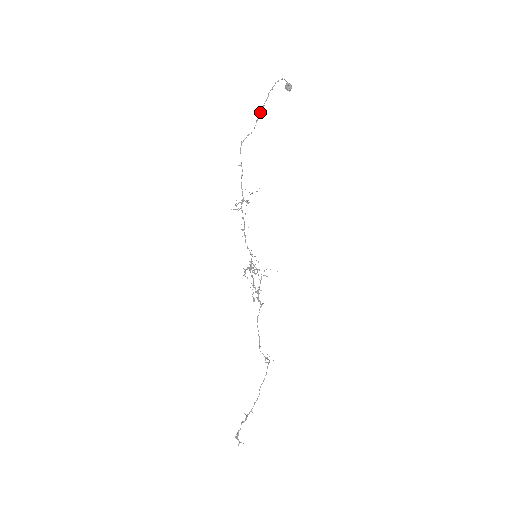
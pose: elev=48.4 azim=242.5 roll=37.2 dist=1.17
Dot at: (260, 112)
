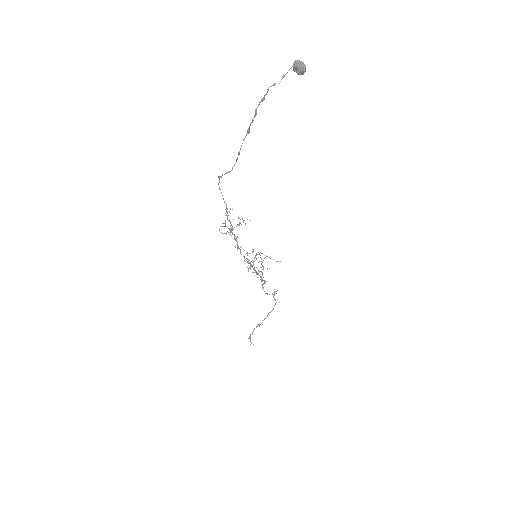
Dot at: occluded
